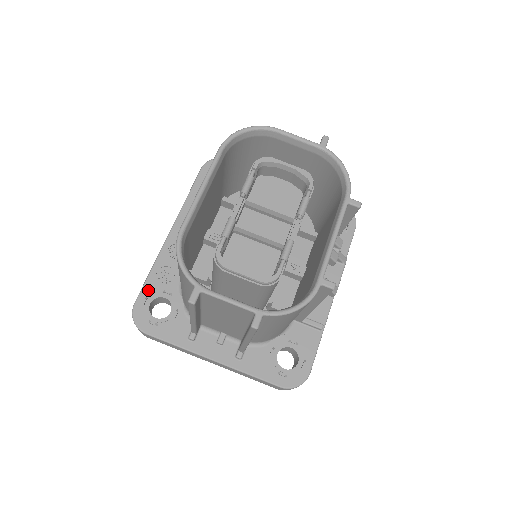
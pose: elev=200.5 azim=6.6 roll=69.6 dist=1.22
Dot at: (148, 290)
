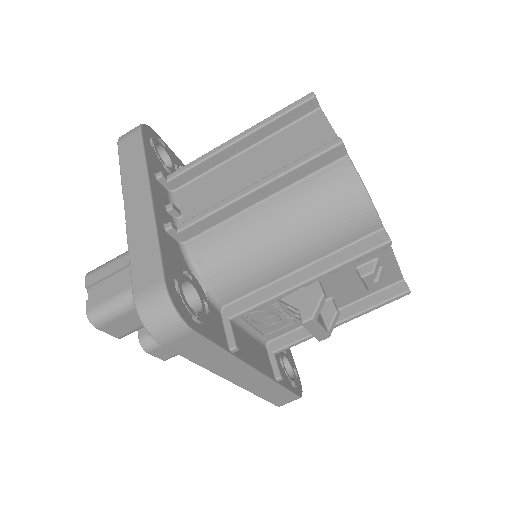
Dot at: (170, 151)
